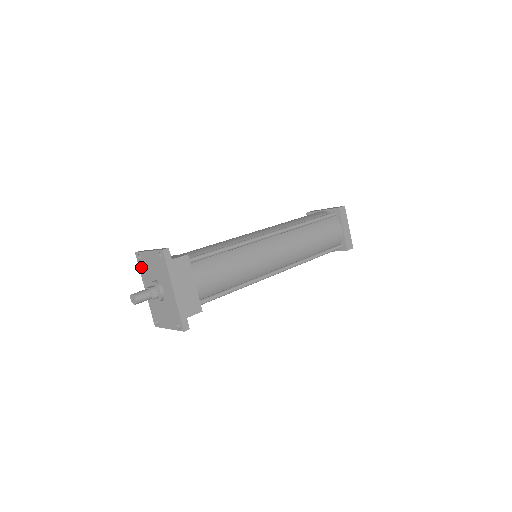
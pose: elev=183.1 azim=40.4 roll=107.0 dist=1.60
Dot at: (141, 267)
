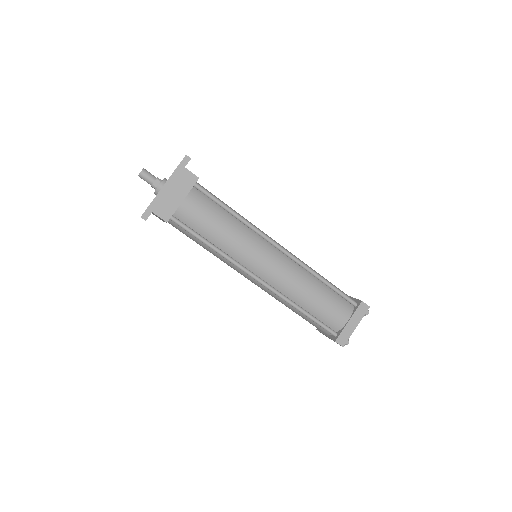
Dot at: occluded
